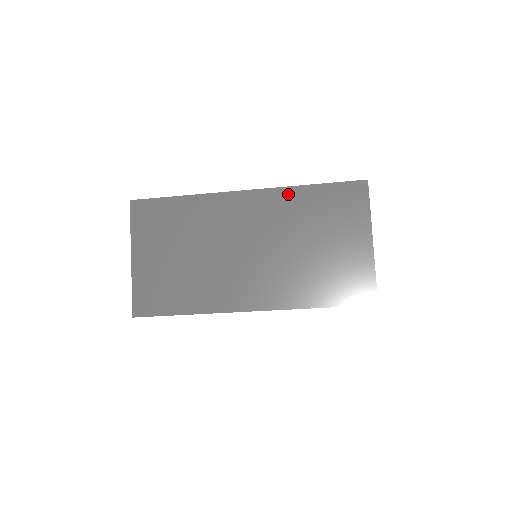
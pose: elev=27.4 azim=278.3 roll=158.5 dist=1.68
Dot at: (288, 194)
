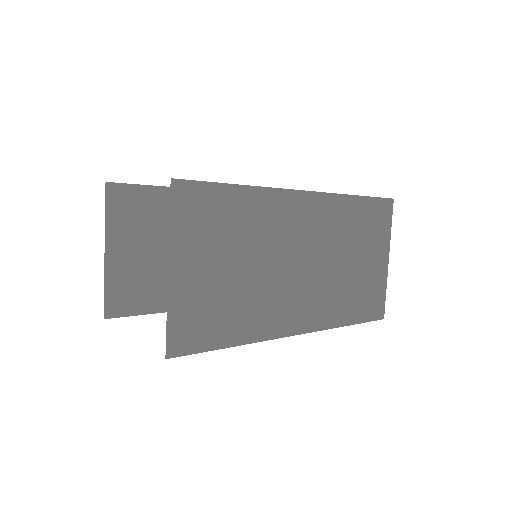
Dot at: (340, 203)
